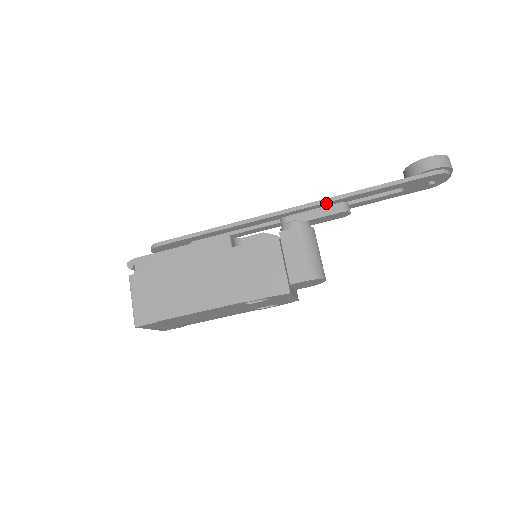
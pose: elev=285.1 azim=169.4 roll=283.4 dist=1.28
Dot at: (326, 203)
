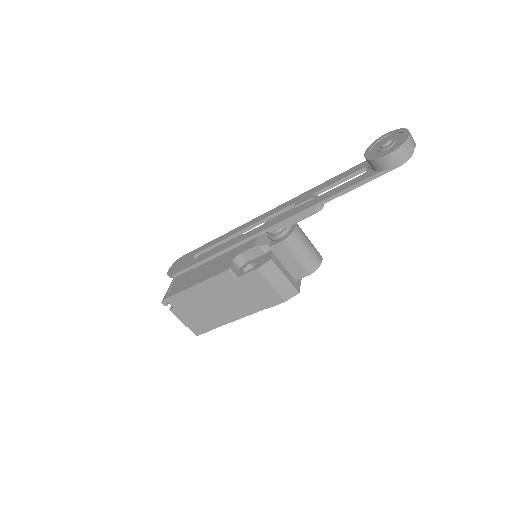
Dot at: (299, 215)
